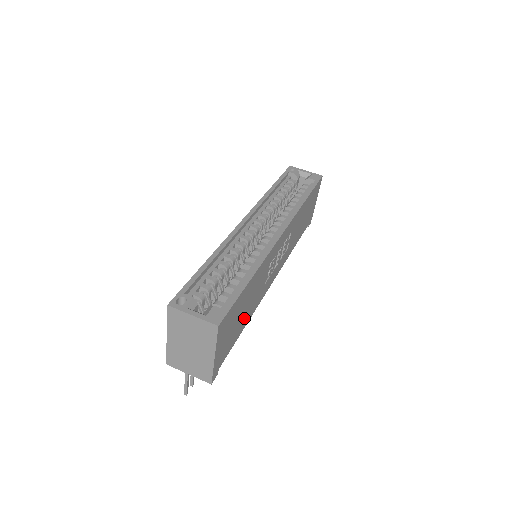
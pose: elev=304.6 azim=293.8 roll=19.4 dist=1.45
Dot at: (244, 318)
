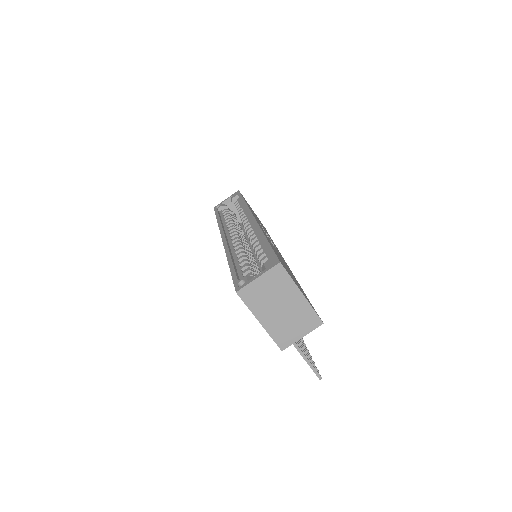
Dot at: (293, 276)
